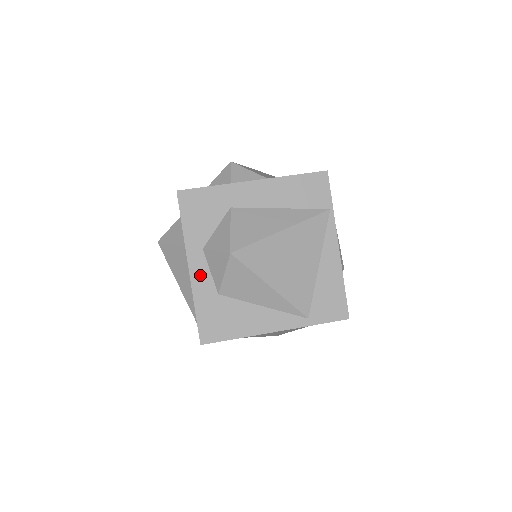
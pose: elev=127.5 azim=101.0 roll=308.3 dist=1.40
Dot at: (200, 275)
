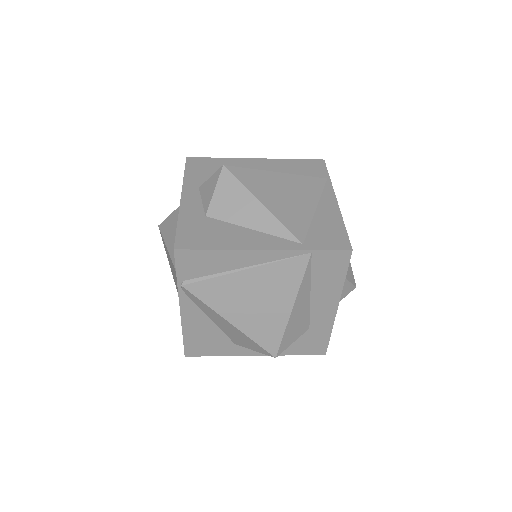
Dot at: (191, 202)
